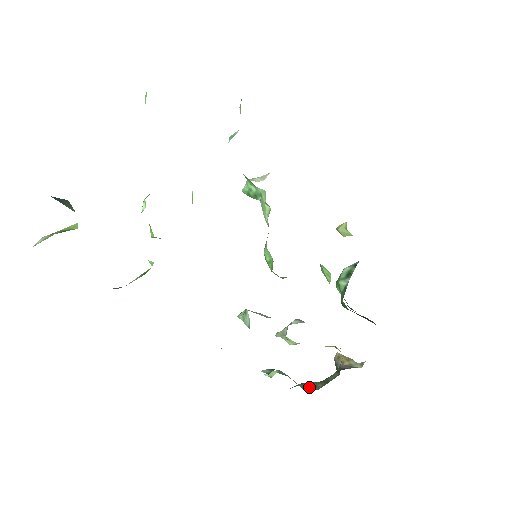
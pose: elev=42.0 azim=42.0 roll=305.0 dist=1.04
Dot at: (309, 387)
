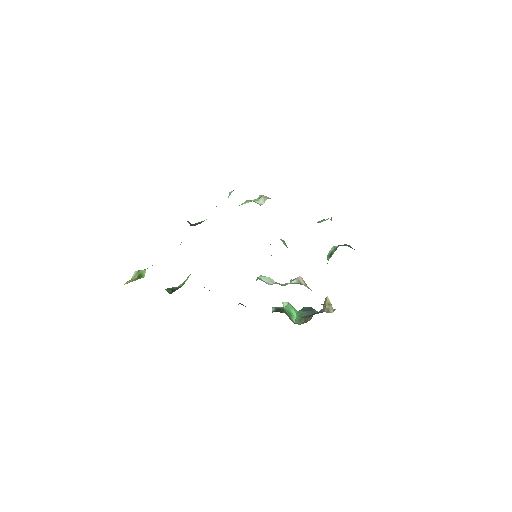
Dot at: (299, 319)
